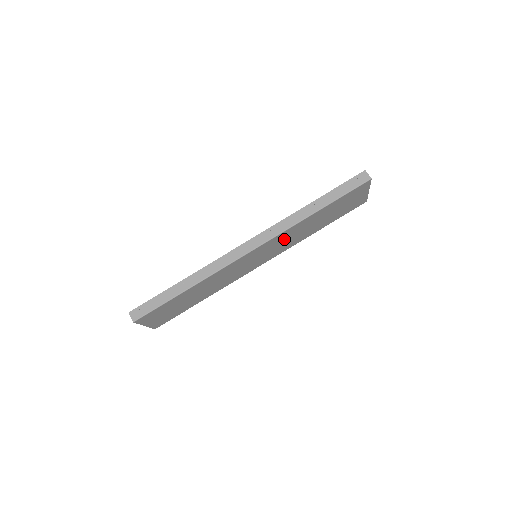
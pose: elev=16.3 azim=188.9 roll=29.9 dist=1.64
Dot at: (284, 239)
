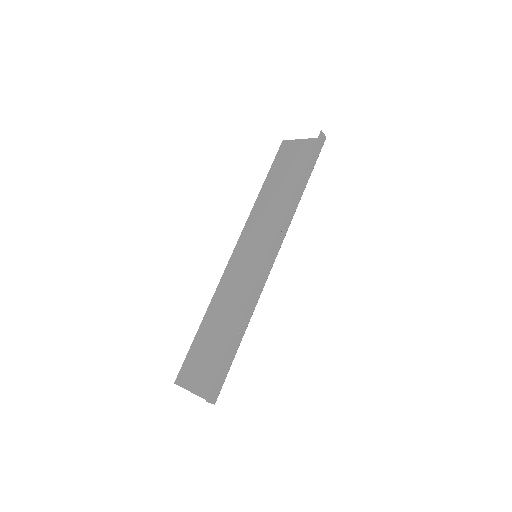
Dot at: (271, 226)
